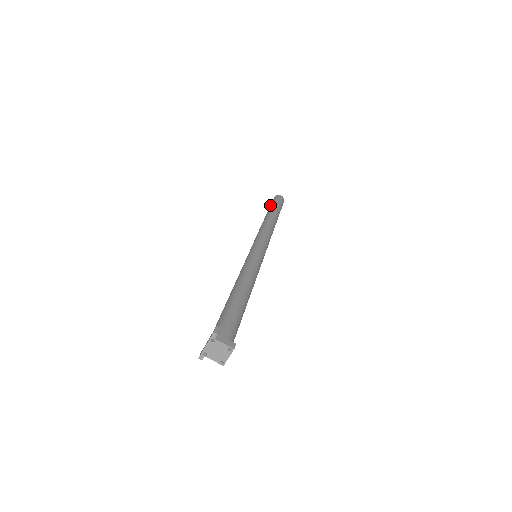
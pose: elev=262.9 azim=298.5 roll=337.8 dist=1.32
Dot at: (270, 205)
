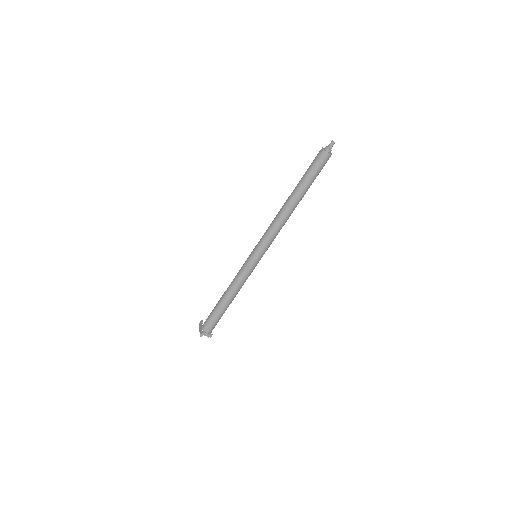
Dot at: (307, 171)
